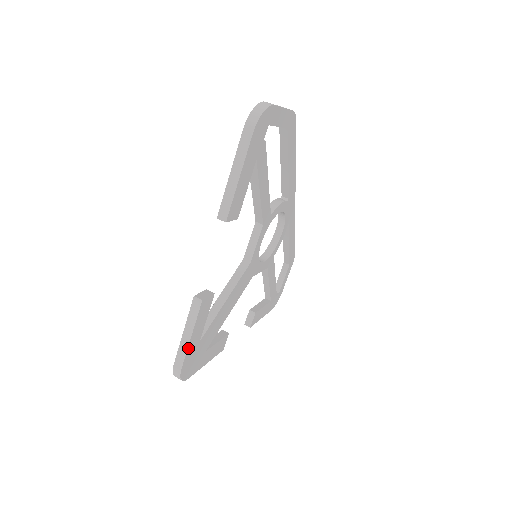
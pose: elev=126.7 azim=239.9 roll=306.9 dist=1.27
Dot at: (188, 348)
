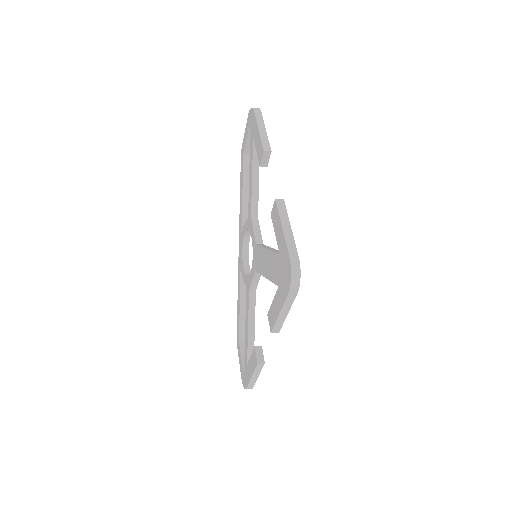
Dot at: (293, 239)
